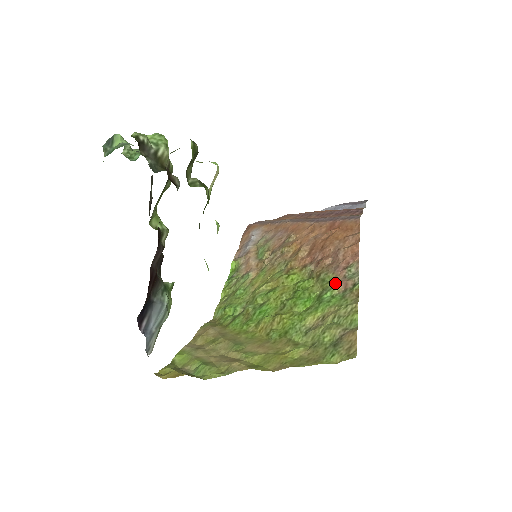
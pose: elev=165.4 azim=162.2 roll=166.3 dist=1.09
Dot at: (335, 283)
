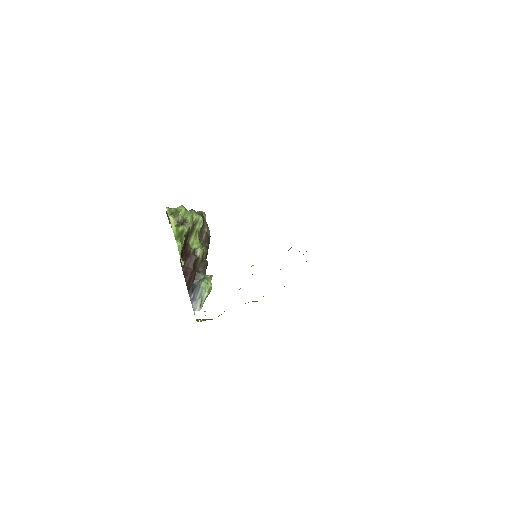
Dot at: occluded
